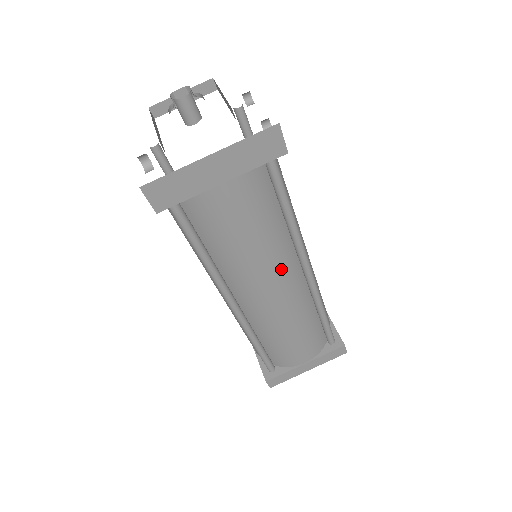
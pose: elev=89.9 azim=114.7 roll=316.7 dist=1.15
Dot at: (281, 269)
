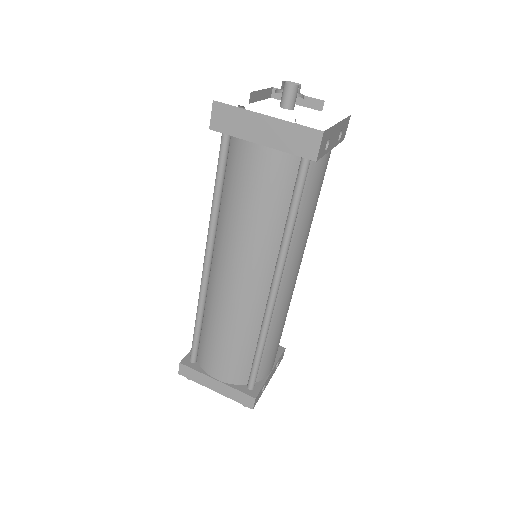
Dot at: (255, 262)
